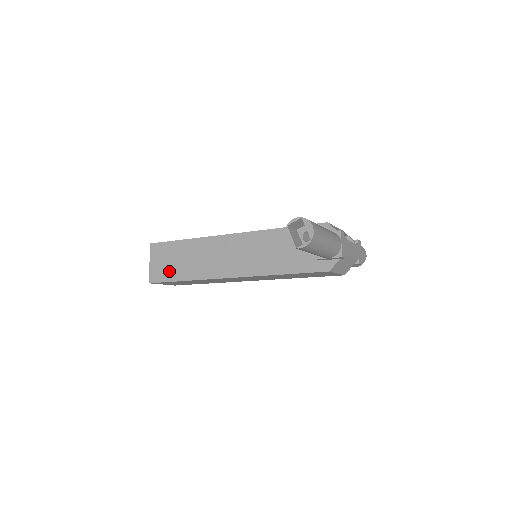
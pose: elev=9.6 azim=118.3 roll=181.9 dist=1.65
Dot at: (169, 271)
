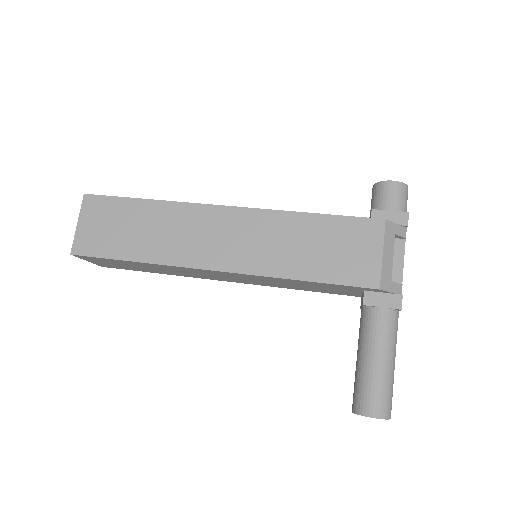
Dot at: (128, 268)
